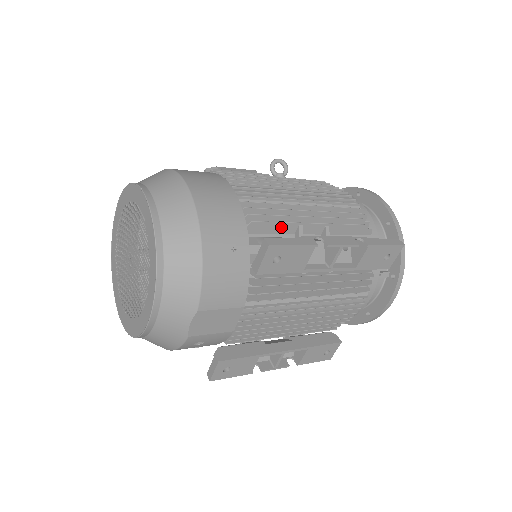
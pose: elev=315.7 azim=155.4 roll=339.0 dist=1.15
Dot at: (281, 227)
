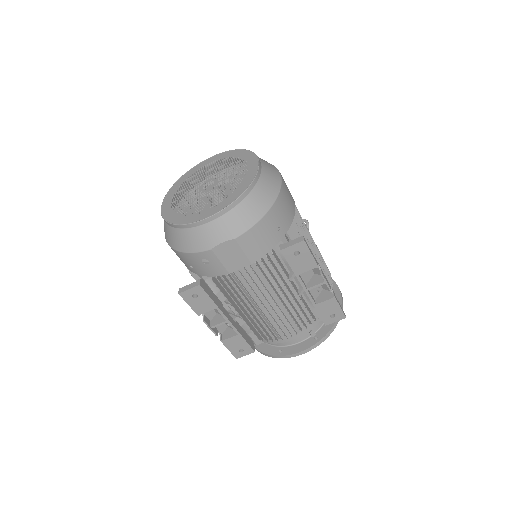
Dot at: occluded
